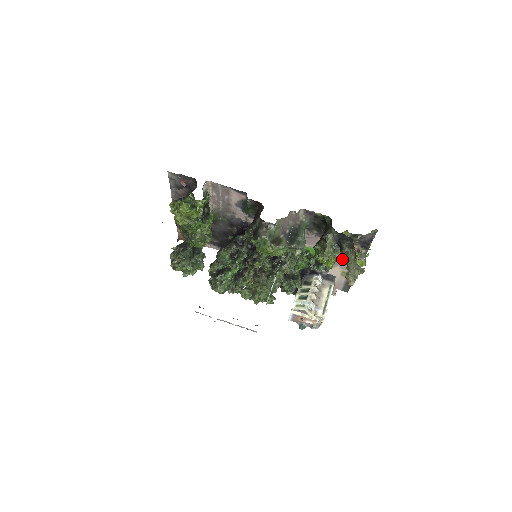
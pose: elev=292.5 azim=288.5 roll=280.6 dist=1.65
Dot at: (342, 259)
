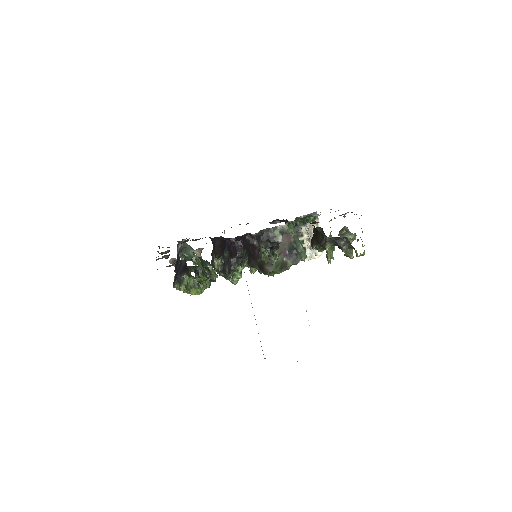
Dot at: occluded
